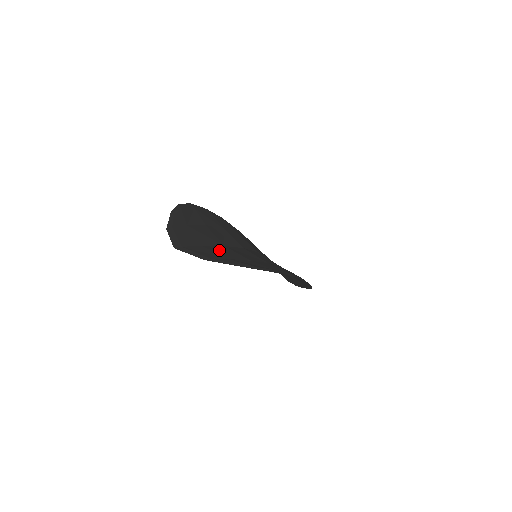
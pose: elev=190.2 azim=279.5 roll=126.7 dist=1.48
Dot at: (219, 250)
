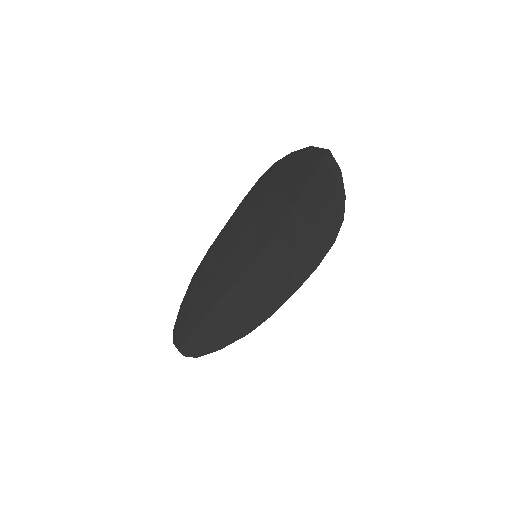
Dot at: (312, 193)
